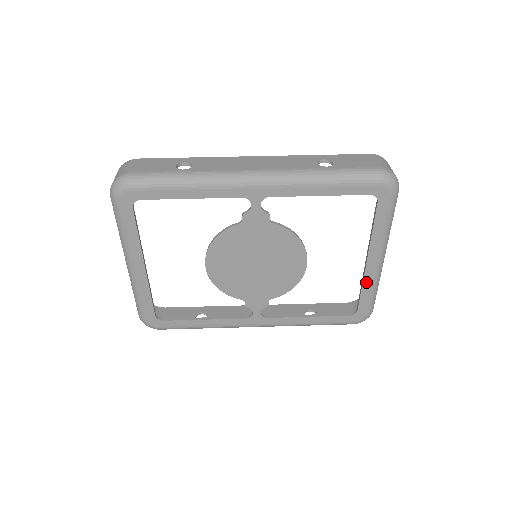
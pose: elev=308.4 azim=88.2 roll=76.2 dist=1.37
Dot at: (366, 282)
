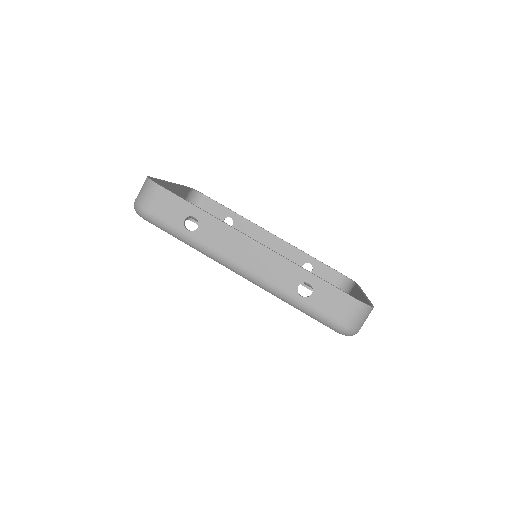
Dot at: occluded
